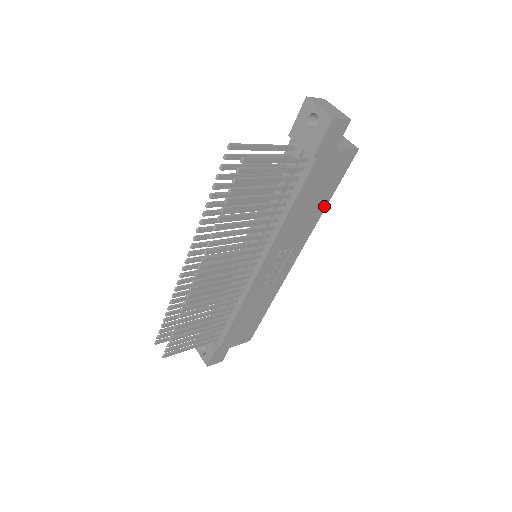
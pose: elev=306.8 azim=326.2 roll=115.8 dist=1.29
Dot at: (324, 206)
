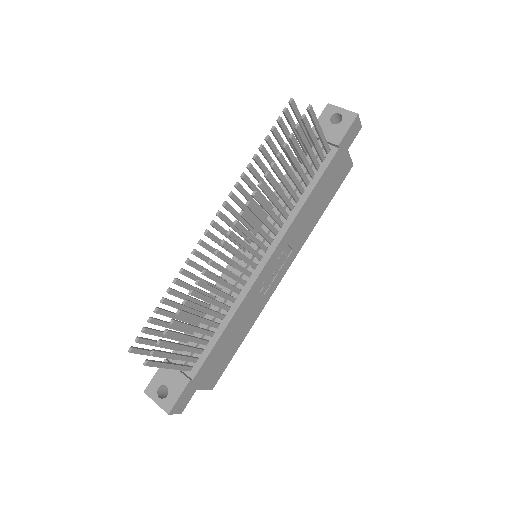
Dot at: (320, 215)
